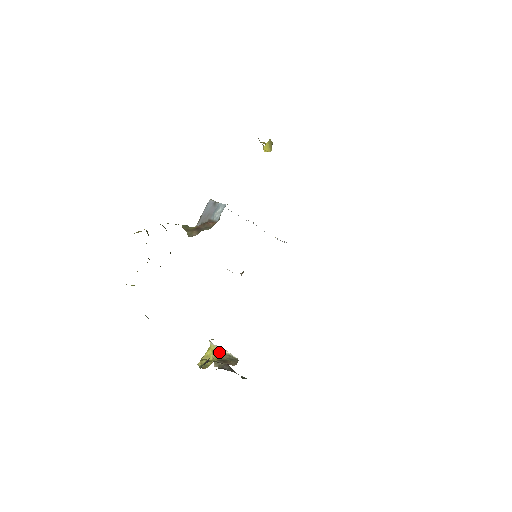
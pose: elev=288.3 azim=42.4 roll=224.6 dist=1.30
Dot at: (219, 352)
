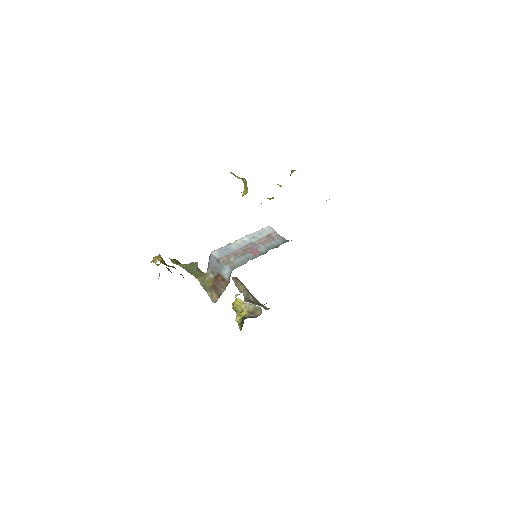
Dot at: (245, 304)
